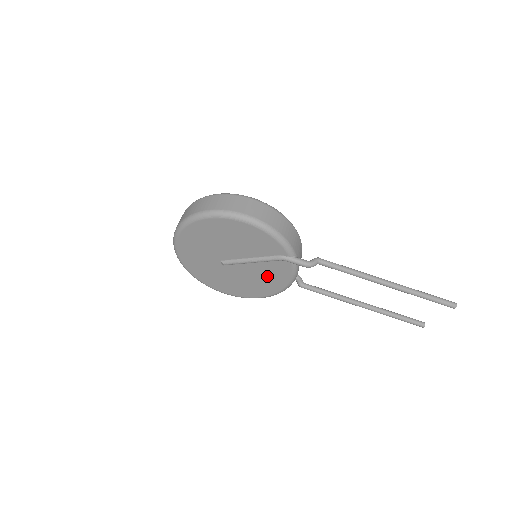
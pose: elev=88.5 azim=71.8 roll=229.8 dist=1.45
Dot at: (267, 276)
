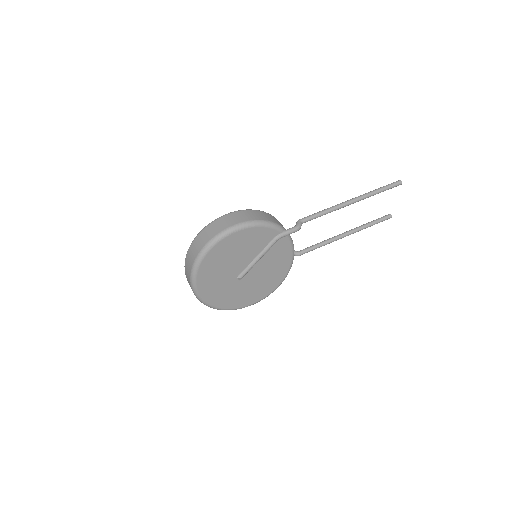
Dot at: (275, 262)
